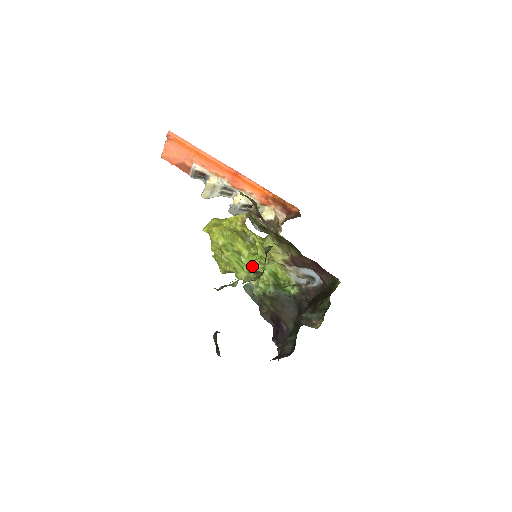
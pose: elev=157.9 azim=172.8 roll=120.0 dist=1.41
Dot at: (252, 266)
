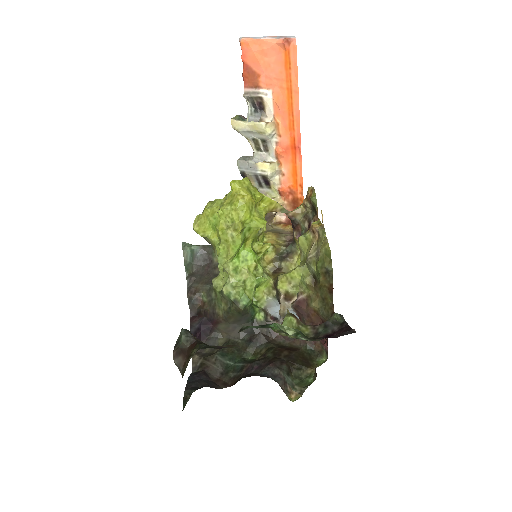
Dot at: (246, 264)
